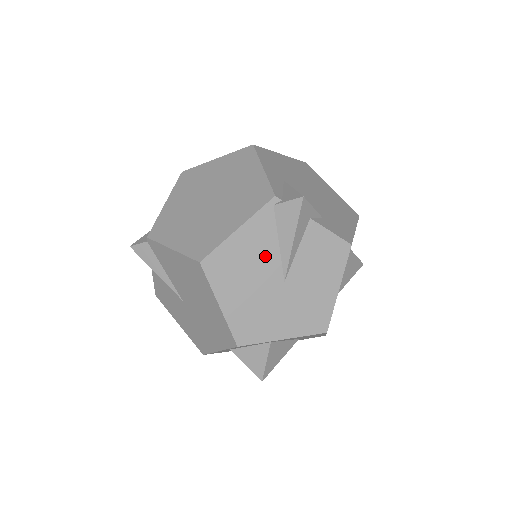
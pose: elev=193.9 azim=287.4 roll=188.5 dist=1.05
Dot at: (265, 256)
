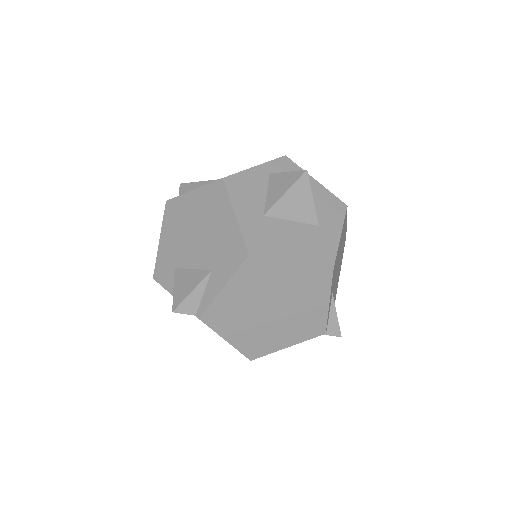
Dot at: occluded
